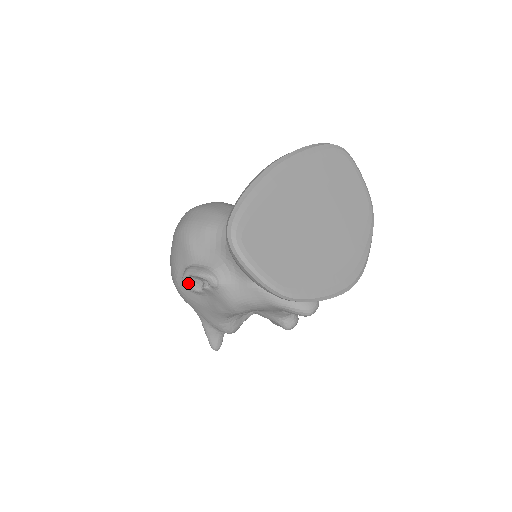
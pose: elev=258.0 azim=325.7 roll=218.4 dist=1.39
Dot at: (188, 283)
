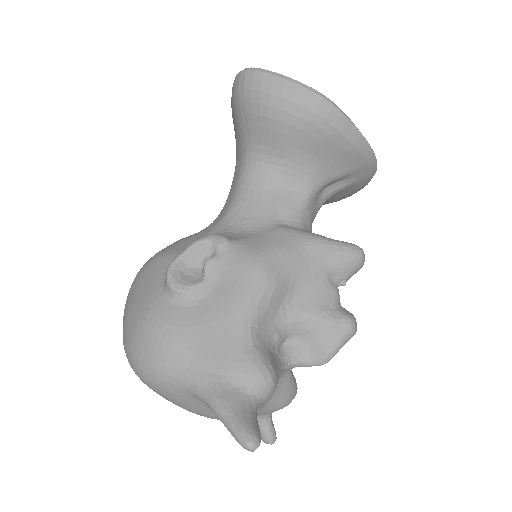
Dot at: (177, 278)
